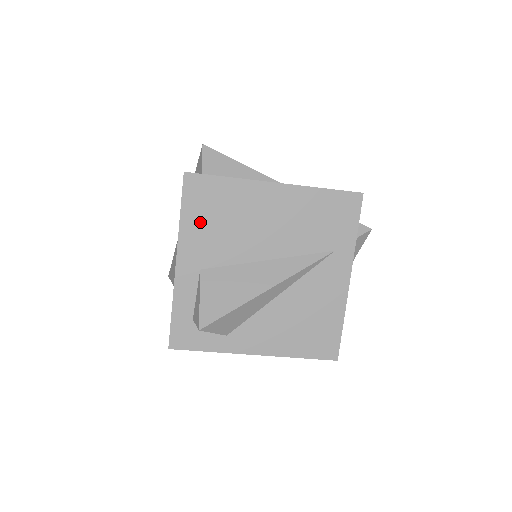
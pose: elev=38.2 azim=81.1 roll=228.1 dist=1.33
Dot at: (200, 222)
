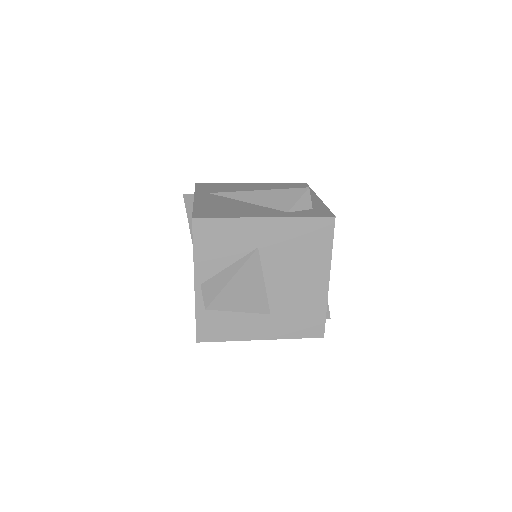
Dot at: occluded
